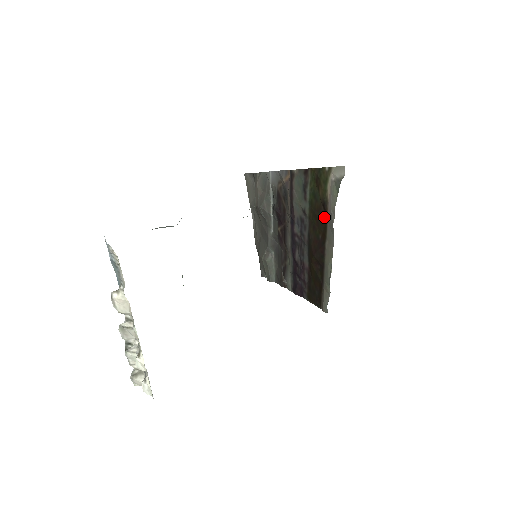
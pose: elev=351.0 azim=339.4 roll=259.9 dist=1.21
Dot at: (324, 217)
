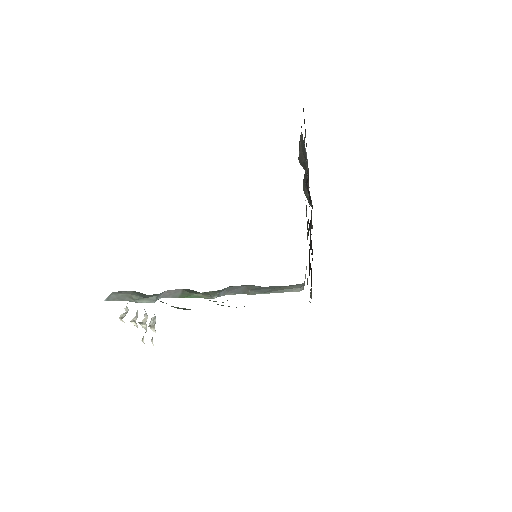
Dot at: occluded
